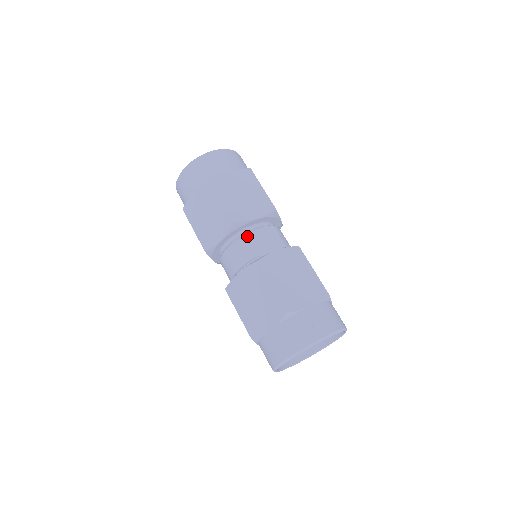
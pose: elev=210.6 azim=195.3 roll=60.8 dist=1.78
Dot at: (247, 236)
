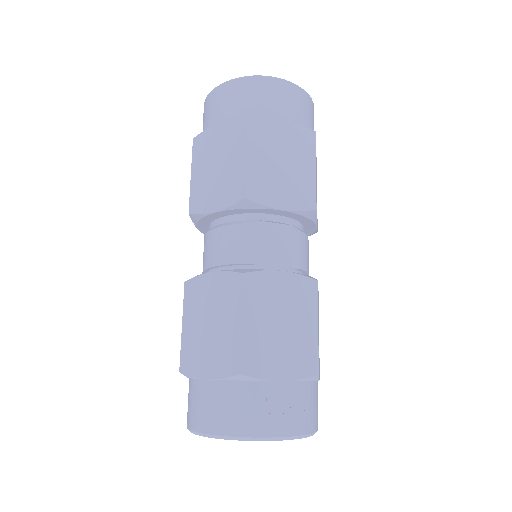
Dot at: (253, 226)
